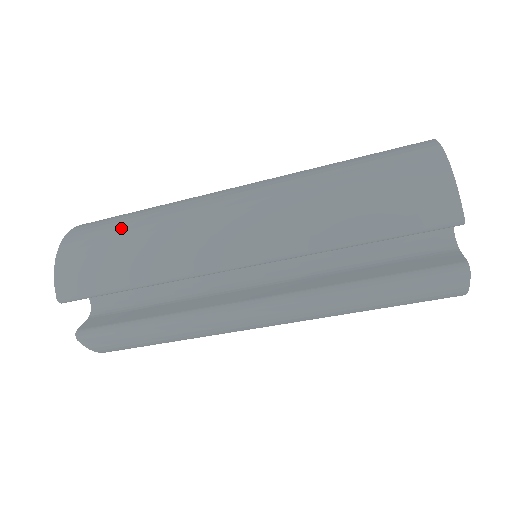
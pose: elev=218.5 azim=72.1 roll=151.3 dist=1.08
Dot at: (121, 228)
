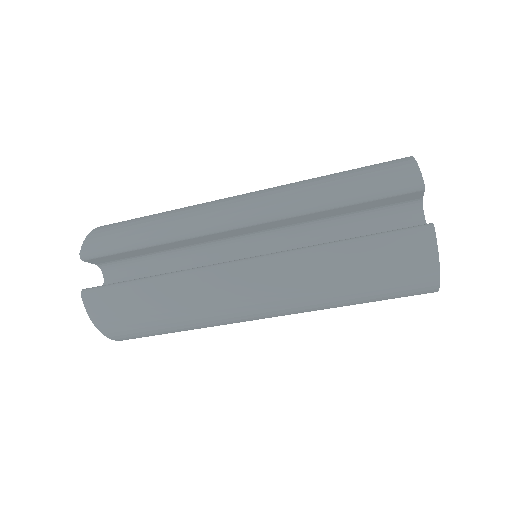
Dot at: occluded
